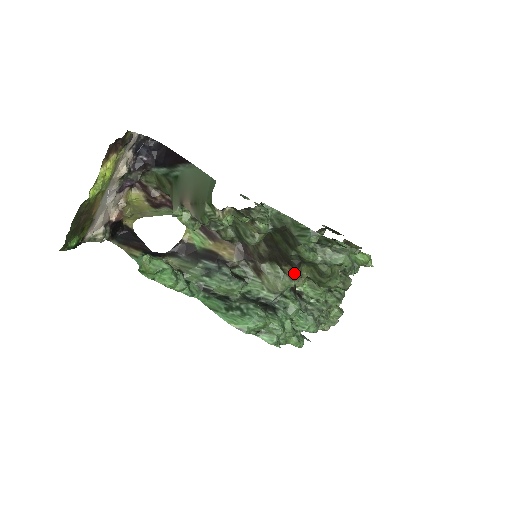
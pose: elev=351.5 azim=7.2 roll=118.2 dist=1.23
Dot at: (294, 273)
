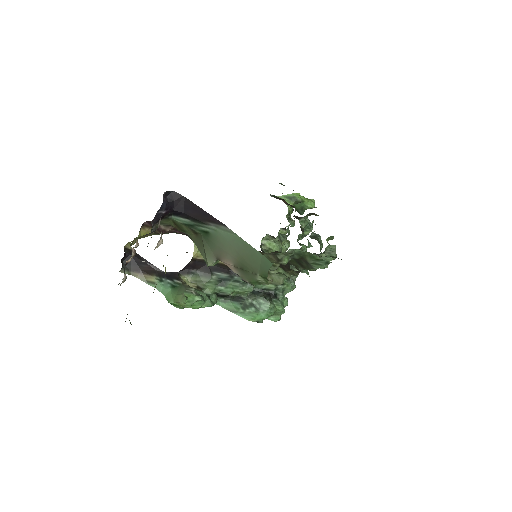
Dot at: (296, 274)
